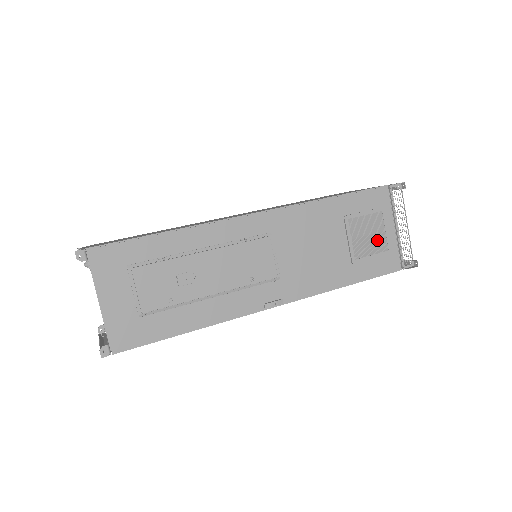
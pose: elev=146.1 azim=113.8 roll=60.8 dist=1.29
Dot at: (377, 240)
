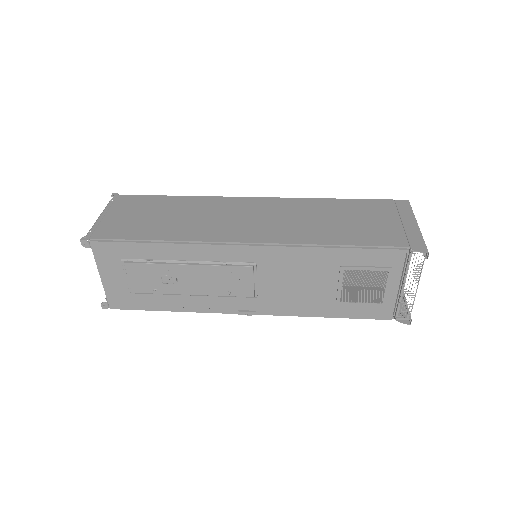
Dot at: (373, 292)
